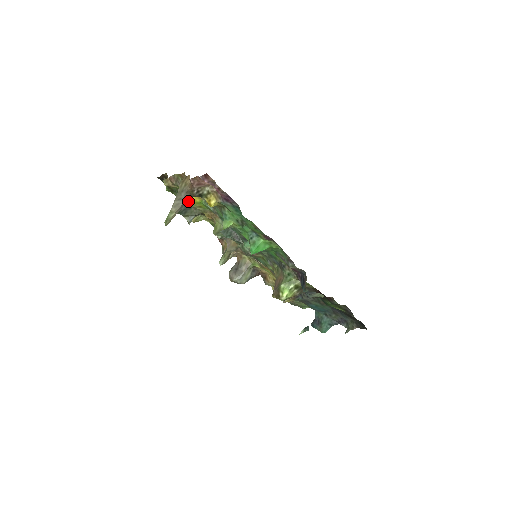
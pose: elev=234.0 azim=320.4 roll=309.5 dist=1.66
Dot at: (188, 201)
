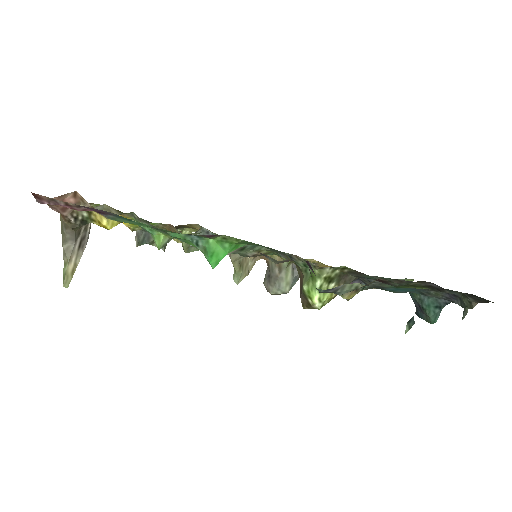
Dot at: (126, 226)
